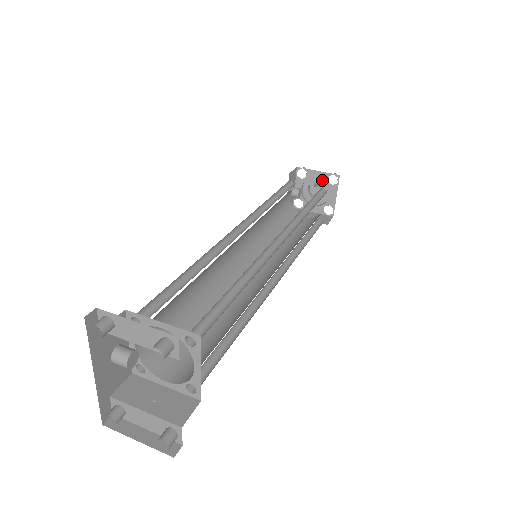
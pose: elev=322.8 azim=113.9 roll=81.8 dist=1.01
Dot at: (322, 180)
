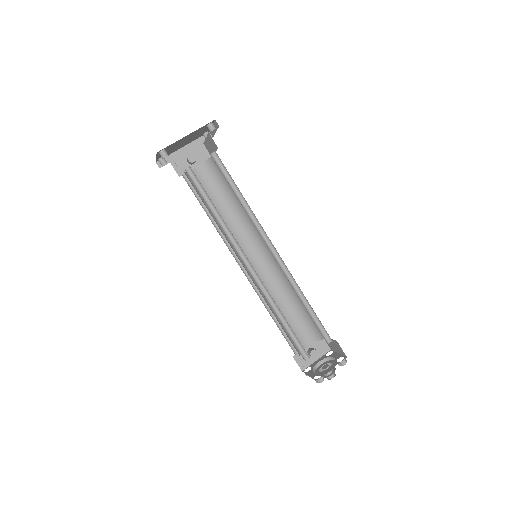
Dot at: occluded
